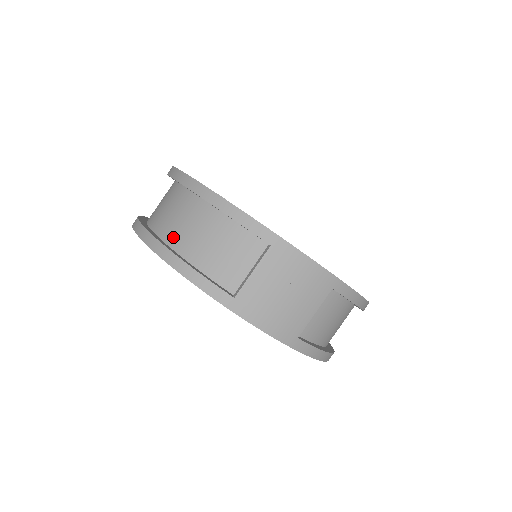
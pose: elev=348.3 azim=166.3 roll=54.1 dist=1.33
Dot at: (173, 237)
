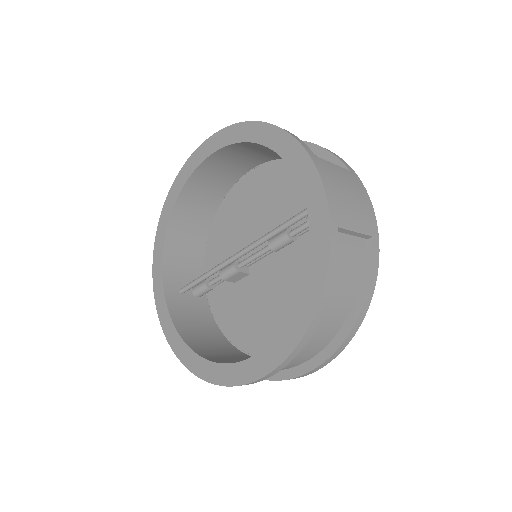
Dot at: occluded
